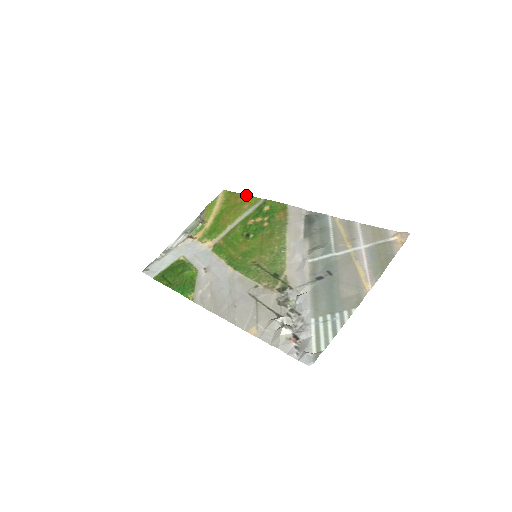
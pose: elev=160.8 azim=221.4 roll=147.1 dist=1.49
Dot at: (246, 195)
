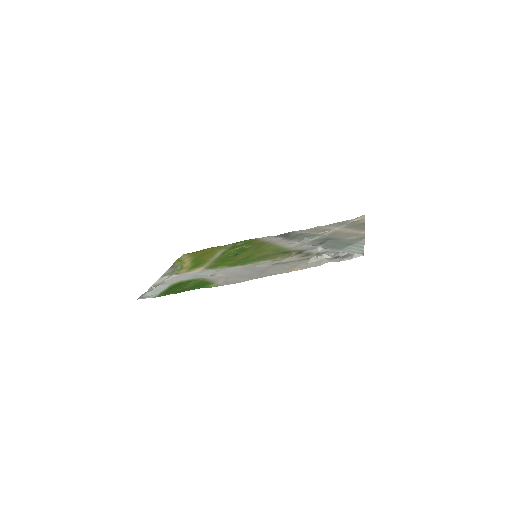
Dot at: (211, 247)
